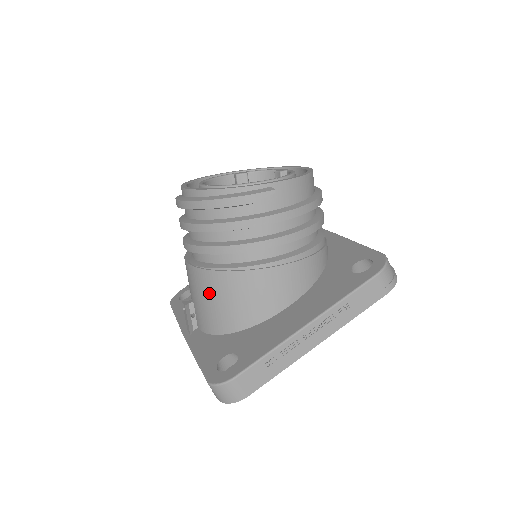
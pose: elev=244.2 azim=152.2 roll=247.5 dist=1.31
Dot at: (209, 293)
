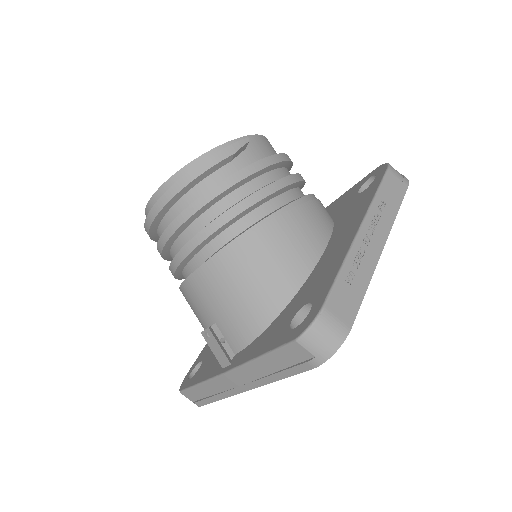
Dot at: (232, 281)
